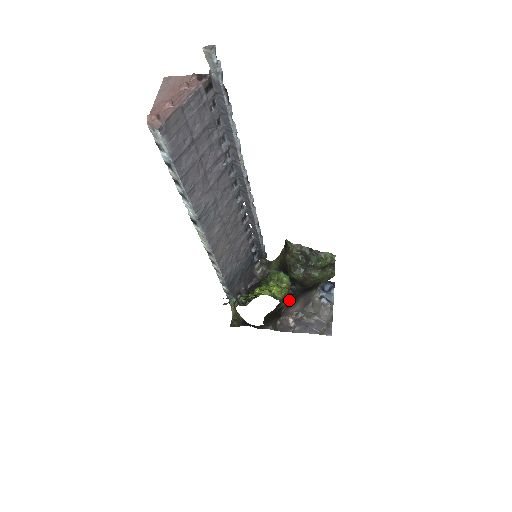
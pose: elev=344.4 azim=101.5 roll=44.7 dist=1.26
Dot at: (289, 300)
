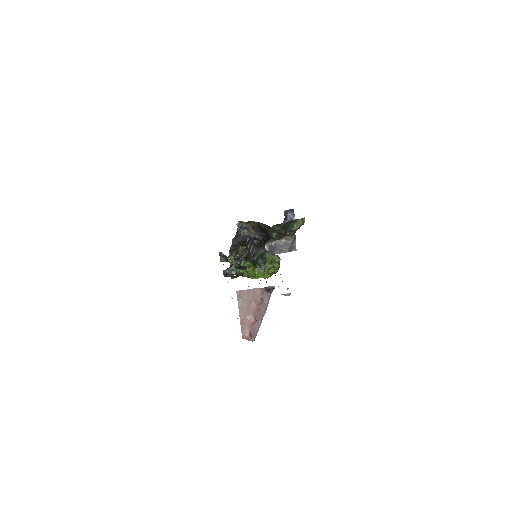
Dot at: occluded
